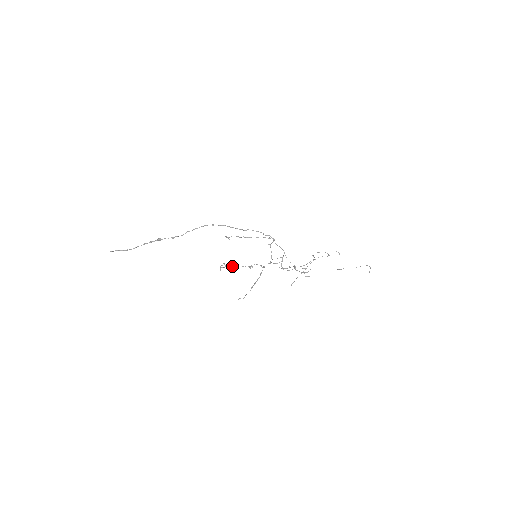
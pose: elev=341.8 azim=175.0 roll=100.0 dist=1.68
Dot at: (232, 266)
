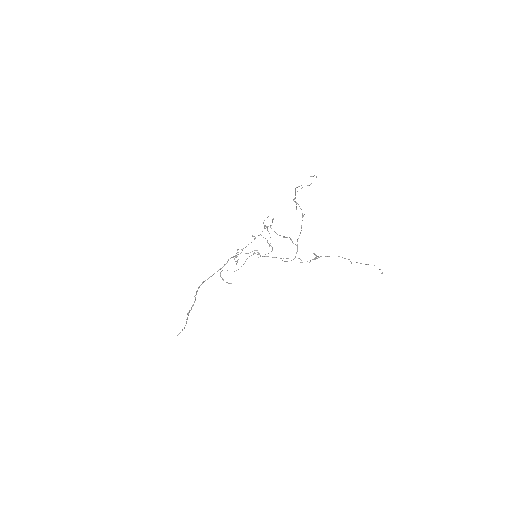
Dot at: occluded
